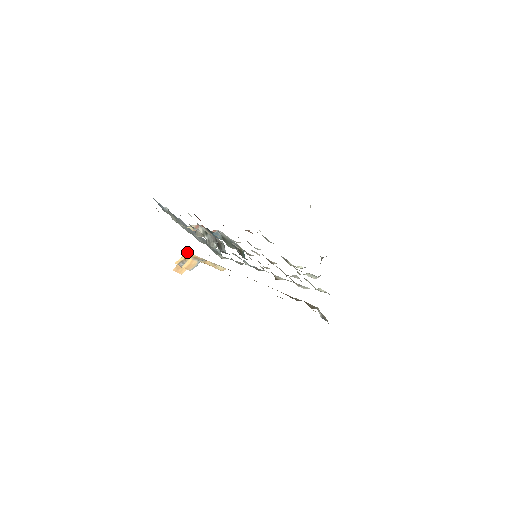
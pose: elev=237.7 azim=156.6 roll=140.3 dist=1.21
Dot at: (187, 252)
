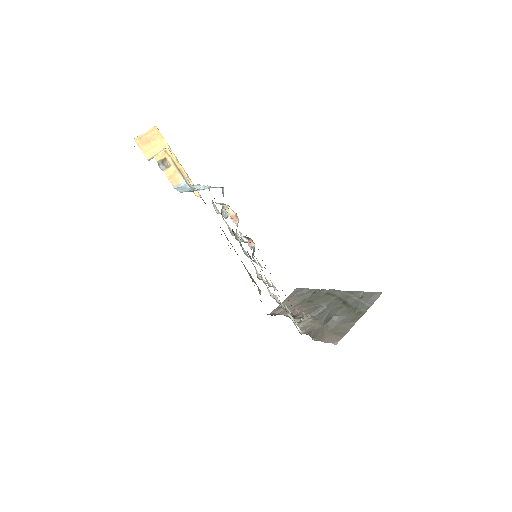
Dot at: (169, 150)
